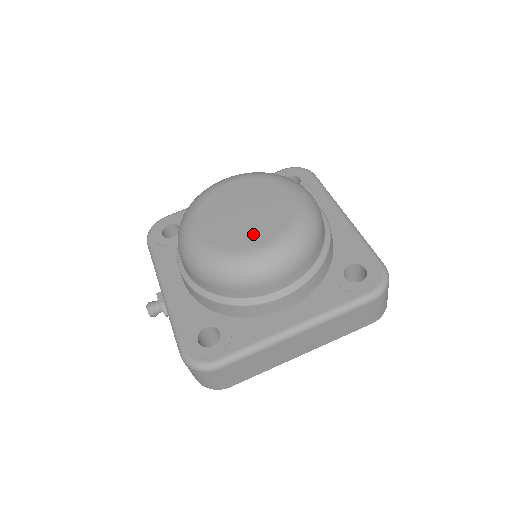
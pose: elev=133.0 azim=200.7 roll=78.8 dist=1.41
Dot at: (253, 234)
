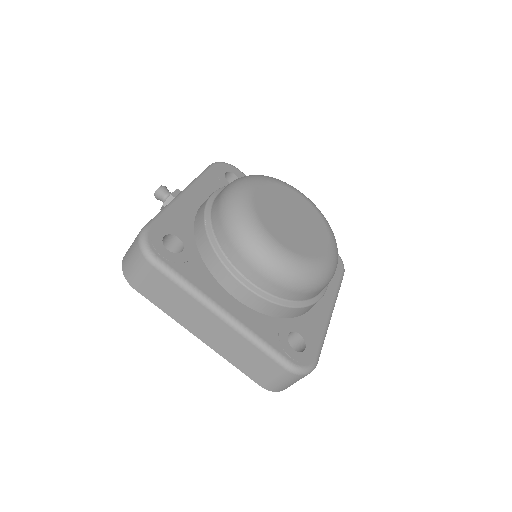
Dot at: (283, 232)
